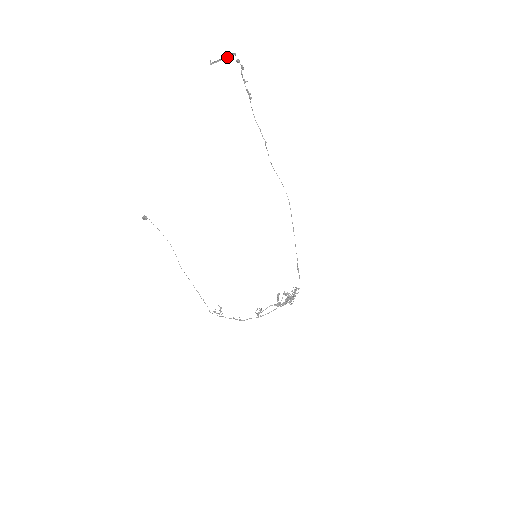
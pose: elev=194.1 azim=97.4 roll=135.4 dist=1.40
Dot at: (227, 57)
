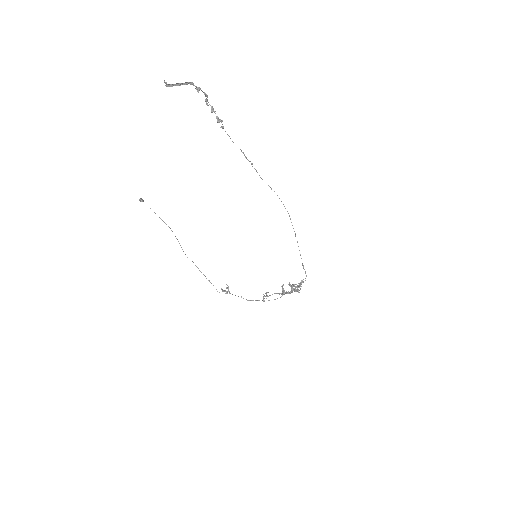
Dot at: (184, 83)
